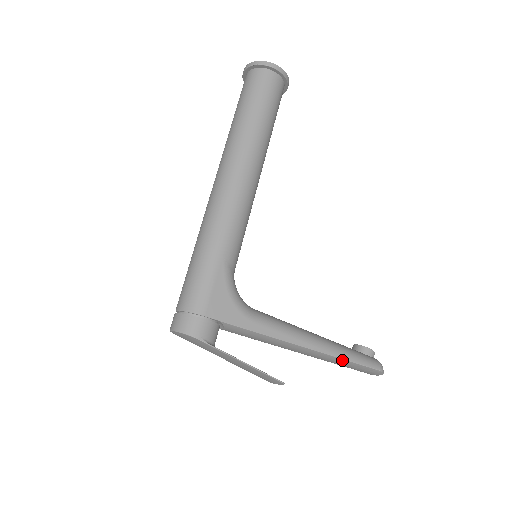
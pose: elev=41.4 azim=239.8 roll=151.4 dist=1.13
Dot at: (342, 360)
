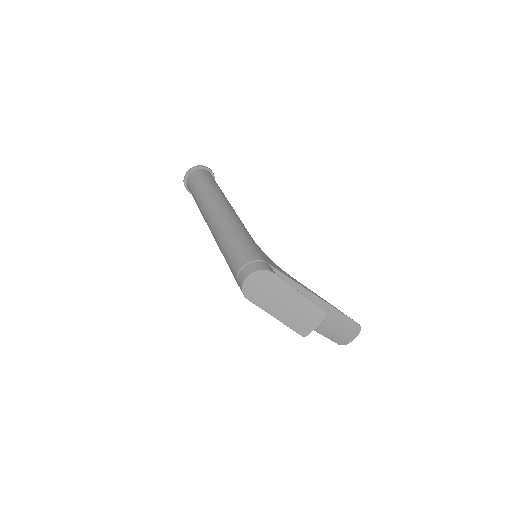
Dot at: (339, 313)
